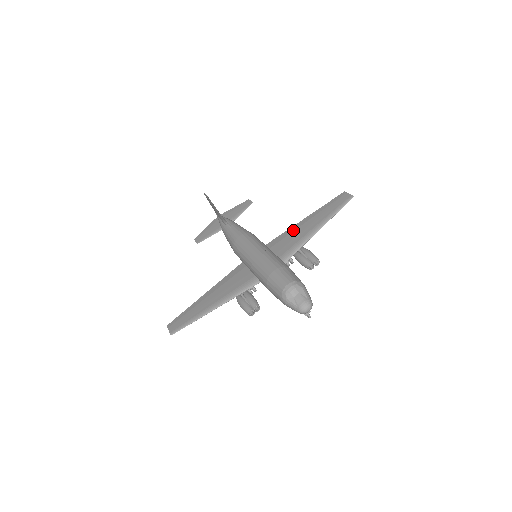
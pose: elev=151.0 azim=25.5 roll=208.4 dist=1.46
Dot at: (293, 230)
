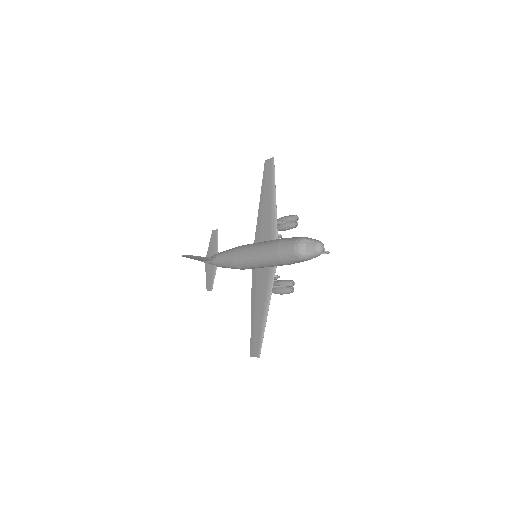
Dot at: (260, 217)
